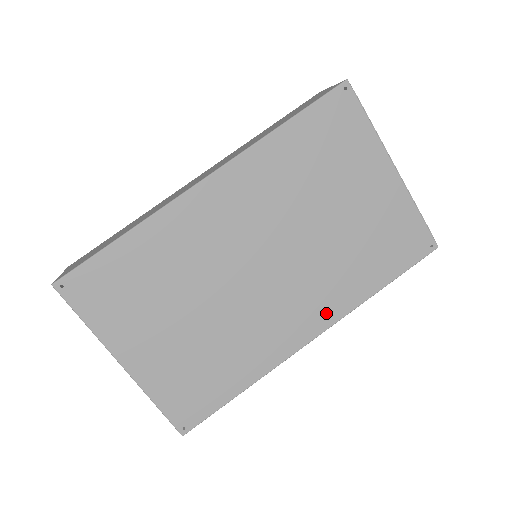
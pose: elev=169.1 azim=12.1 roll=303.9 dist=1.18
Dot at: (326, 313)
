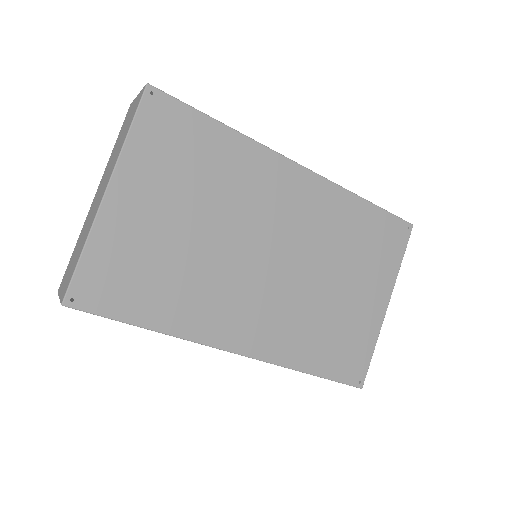
Dot at: (265, 345)
